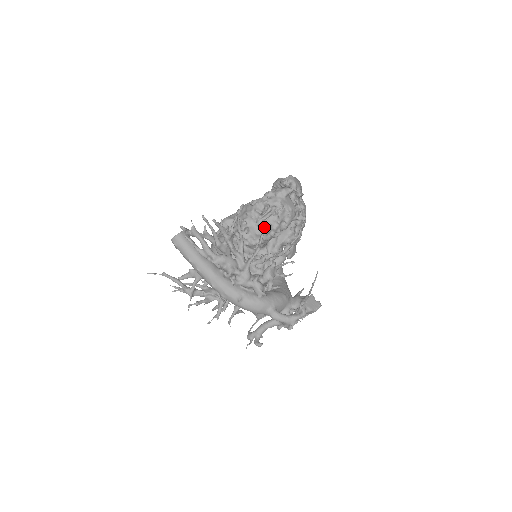
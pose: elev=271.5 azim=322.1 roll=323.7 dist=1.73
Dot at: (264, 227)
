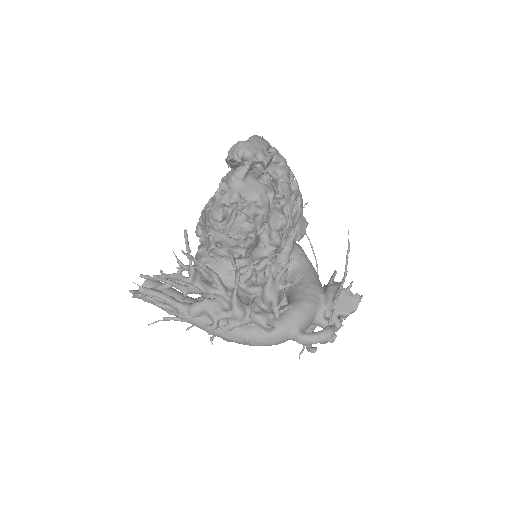
Dot at: (236, 234)
